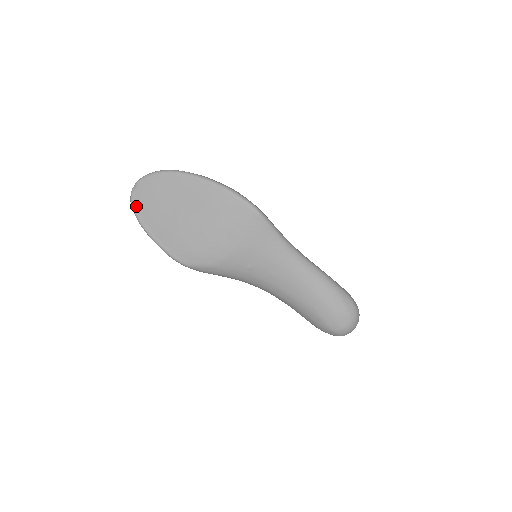
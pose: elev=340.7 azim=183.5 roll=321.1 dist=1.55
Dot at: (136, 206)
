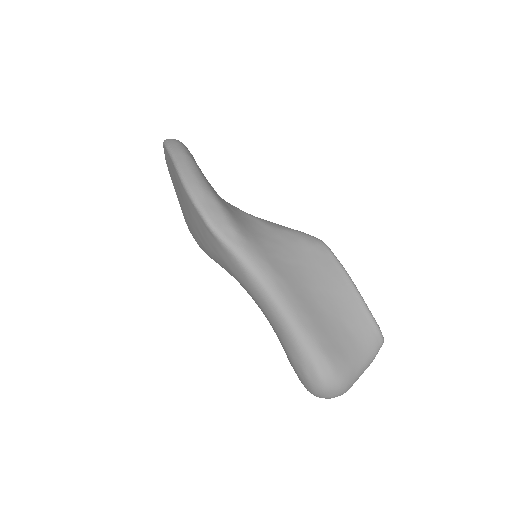
Dot at: (168, 169)
